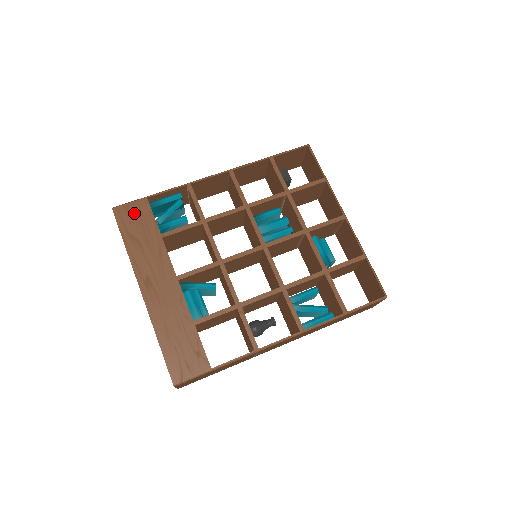
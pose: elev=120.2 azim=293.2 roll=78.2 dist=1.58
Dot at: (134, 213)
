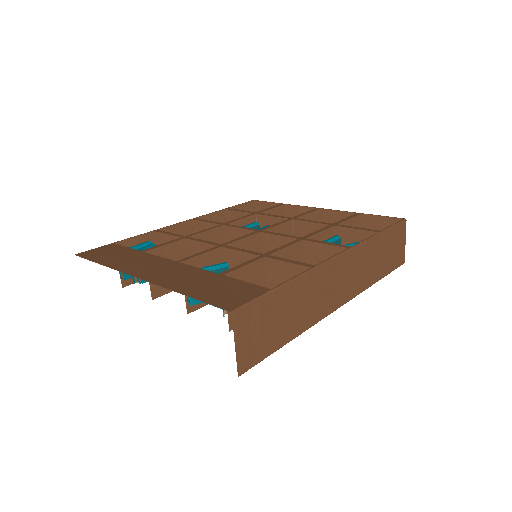
Dot at: (102, 251)
